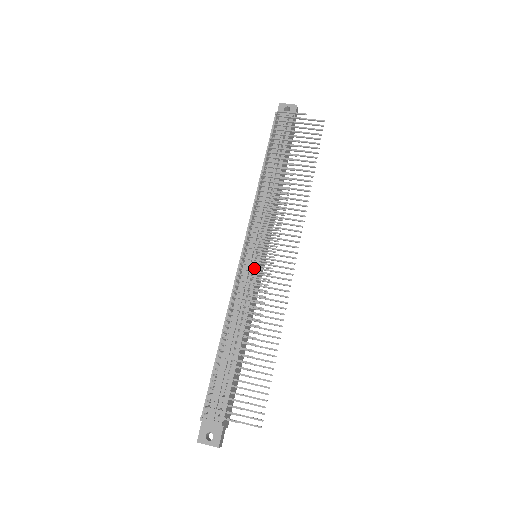
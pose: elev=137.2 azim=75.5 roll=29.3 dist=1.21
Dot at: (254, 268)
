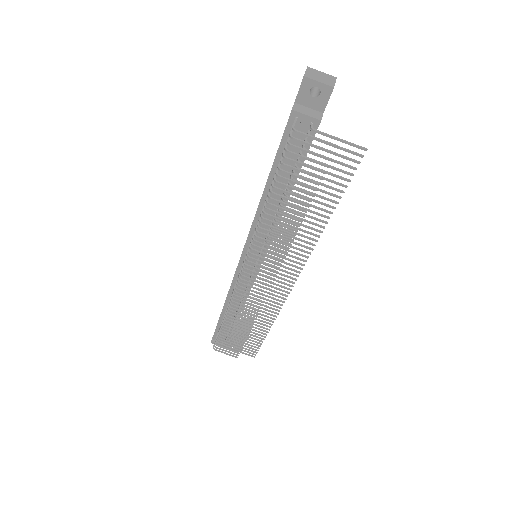
Dot at: occluded
